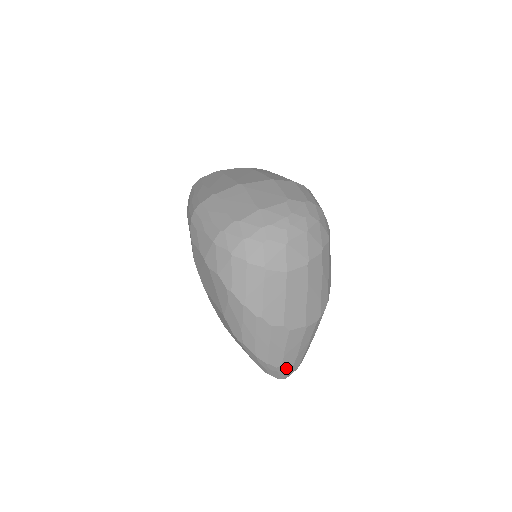
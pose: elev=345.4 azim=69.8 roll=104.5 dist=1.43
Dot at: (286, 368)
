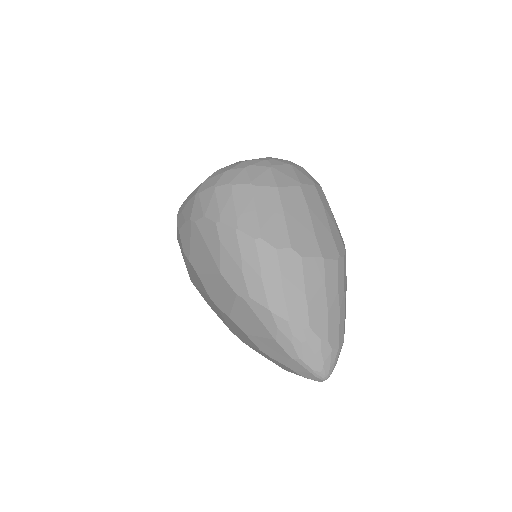
Dot at: (318, 334)
